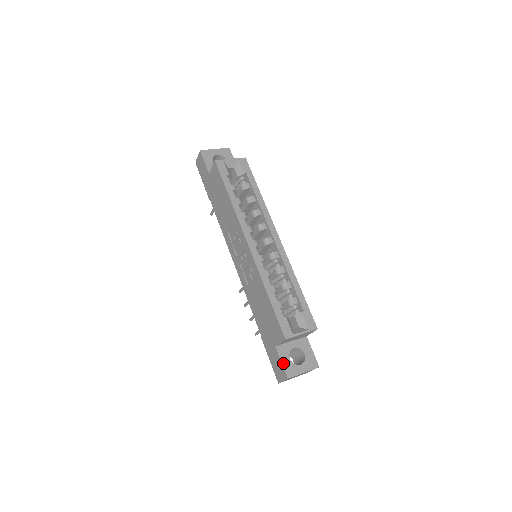
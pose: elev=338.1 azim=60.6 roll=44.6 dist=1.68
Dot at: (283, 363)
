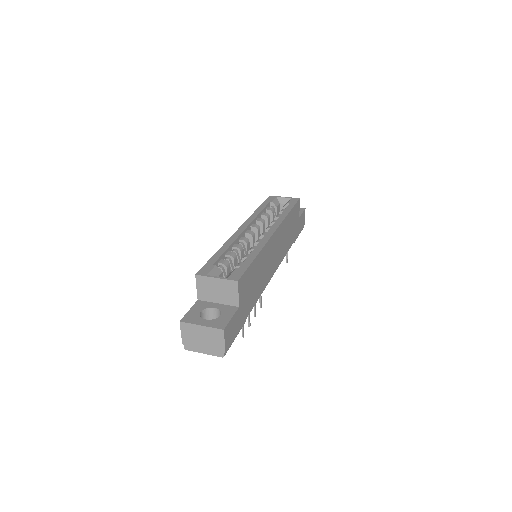
Dot at: (190, 311)
